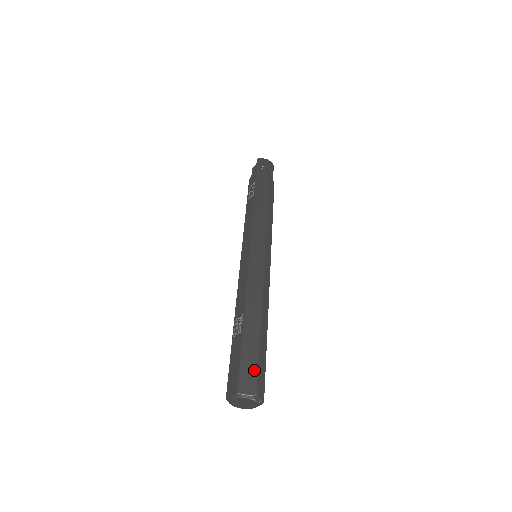
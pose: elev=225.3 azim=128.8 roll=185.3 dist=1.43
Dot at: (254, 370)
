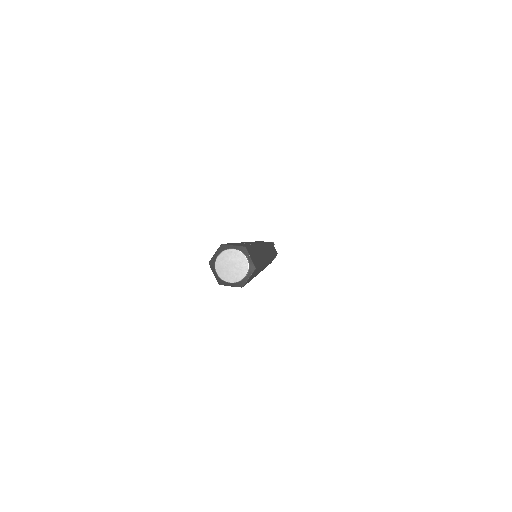
Dot at: (257, 261)
